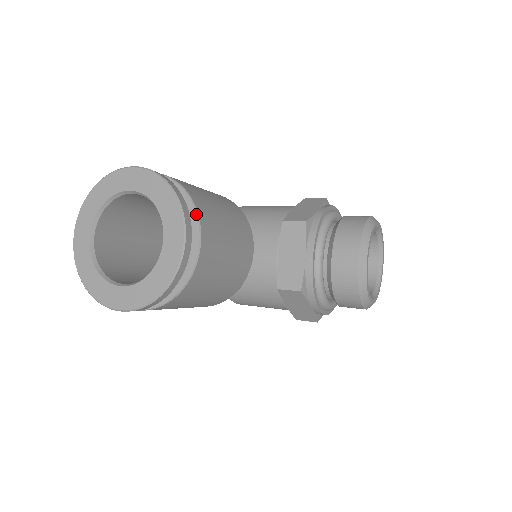
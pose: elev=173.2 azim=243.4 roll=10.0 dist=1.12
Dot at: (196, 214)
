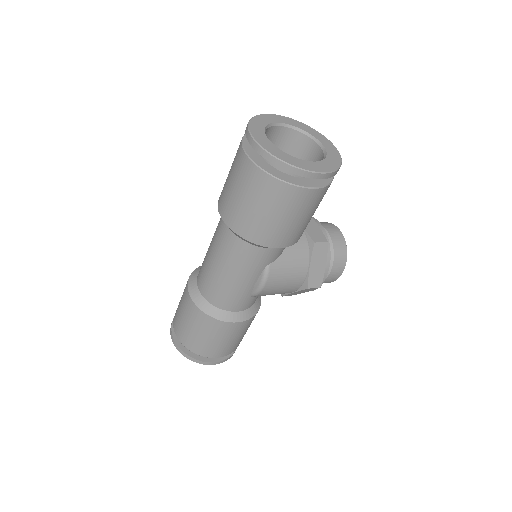
Dot at: occluded
